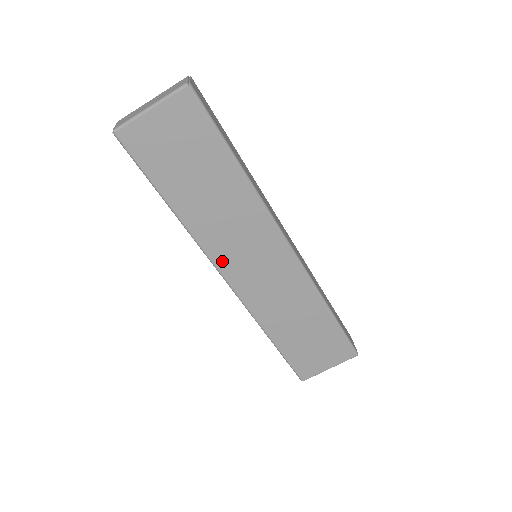
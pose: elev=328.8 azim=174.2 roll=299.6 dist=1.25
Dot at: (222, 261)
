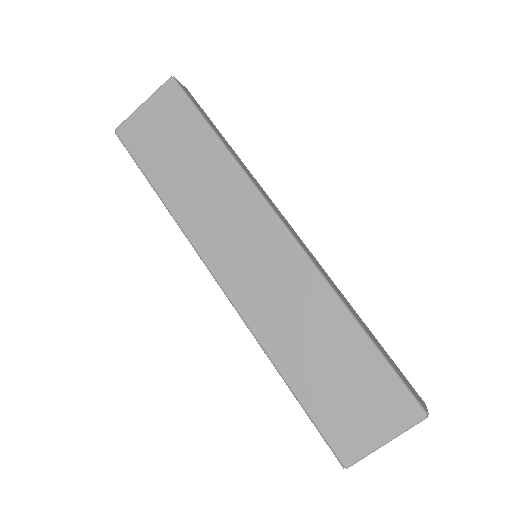
Dot at: (211, 254)
